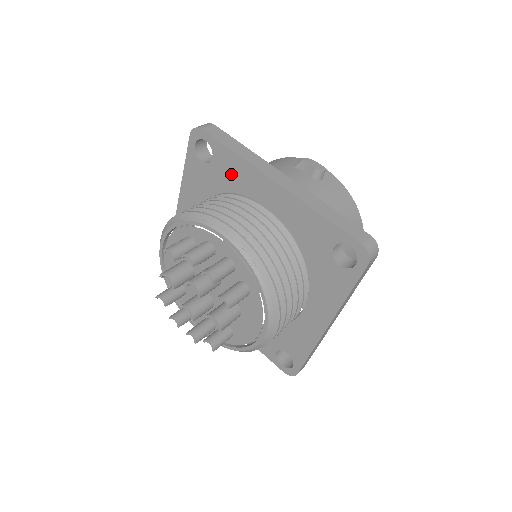
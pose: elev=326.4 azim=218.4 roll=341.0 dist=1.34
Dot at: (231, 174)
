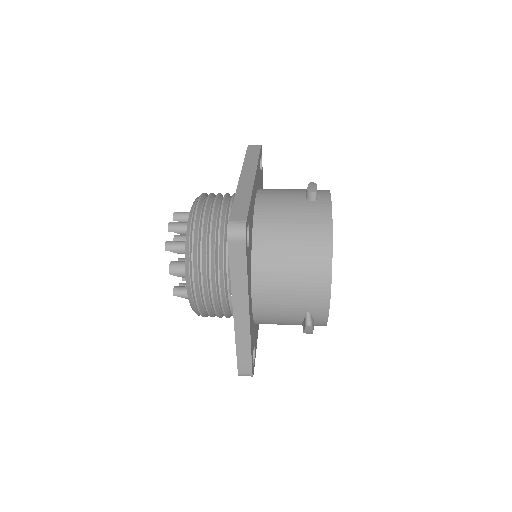
Dot at: occluded
